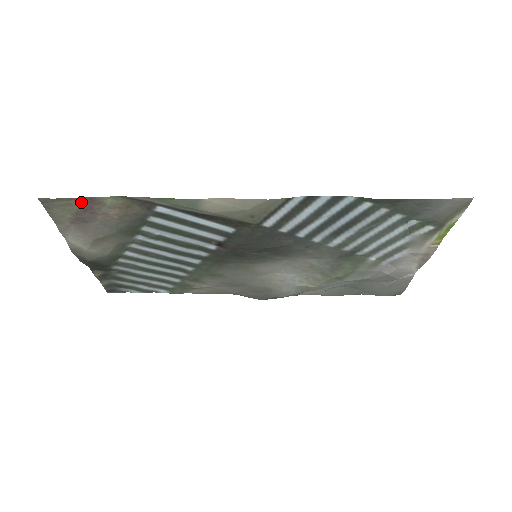
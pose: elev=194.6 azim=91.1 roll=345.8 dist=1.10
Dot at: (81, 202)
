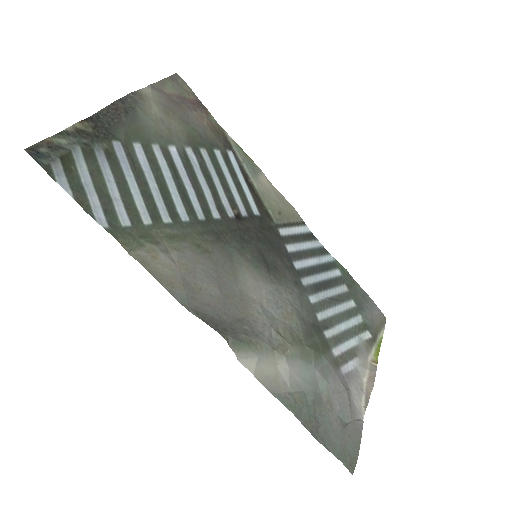
Dot at: (196, 101)
